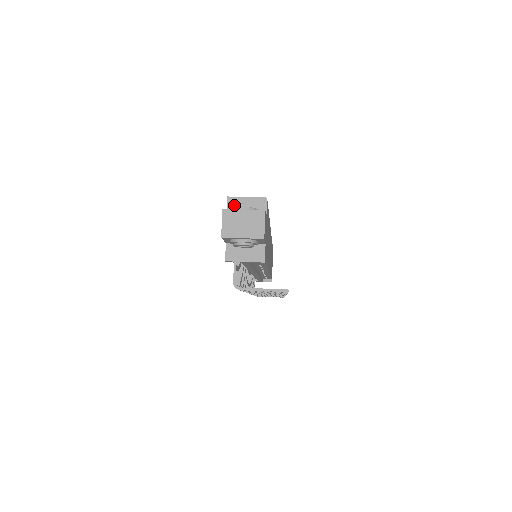
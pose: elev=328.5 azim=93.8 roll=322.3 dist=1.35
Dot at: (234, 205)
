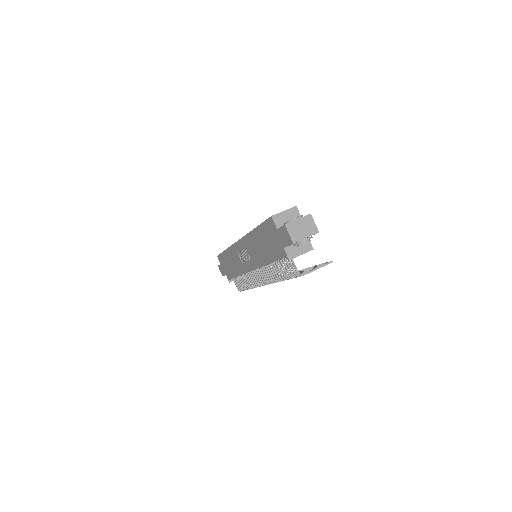
Dot at: (278, 220)
